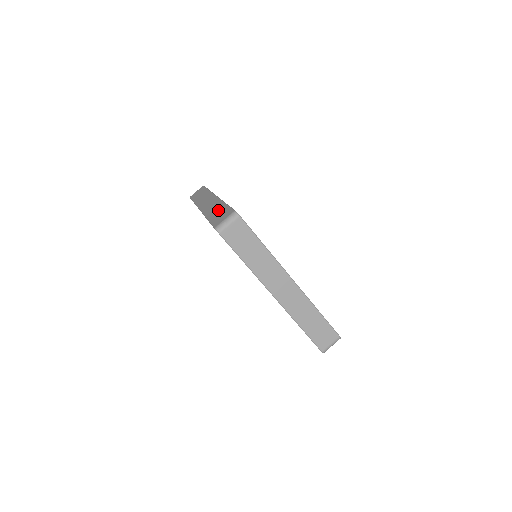
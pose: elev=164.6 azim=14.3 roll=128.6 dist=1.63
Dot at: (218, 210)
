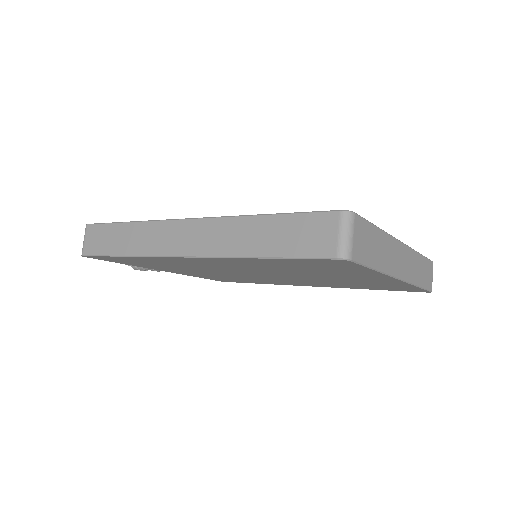
Dot at: (268, 232)
